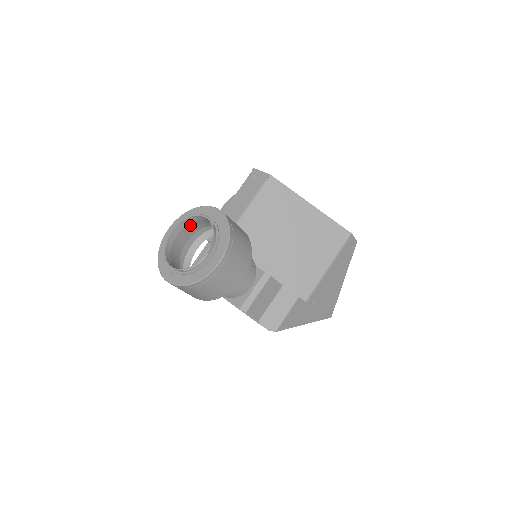
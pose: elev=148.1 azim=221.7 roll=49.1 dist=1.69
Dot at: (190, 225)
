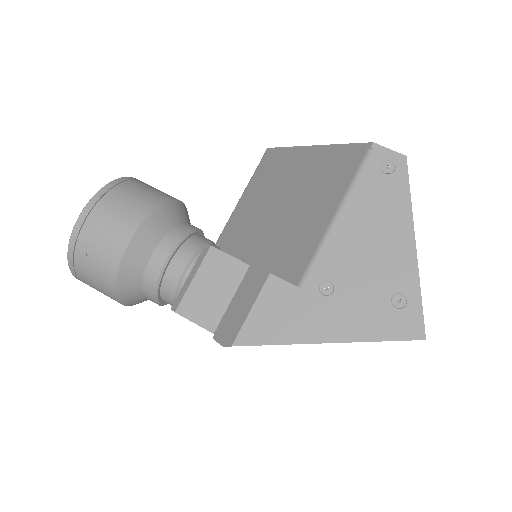
Dot at: occluded
